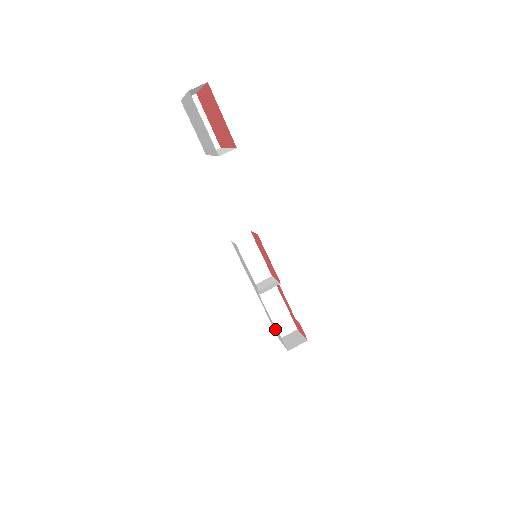
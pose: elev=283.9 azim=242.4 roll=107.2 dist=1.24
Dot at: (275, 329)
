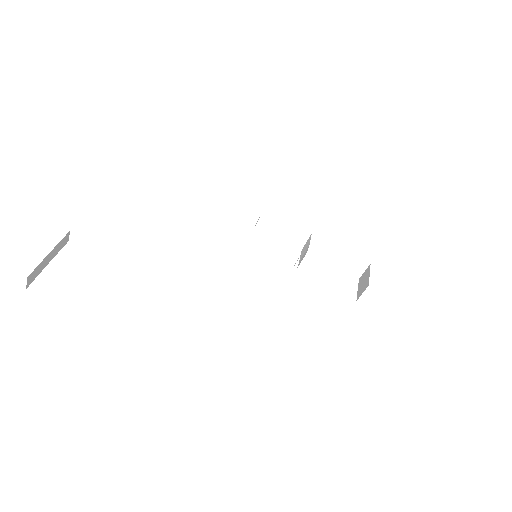
Dot at: occluded
